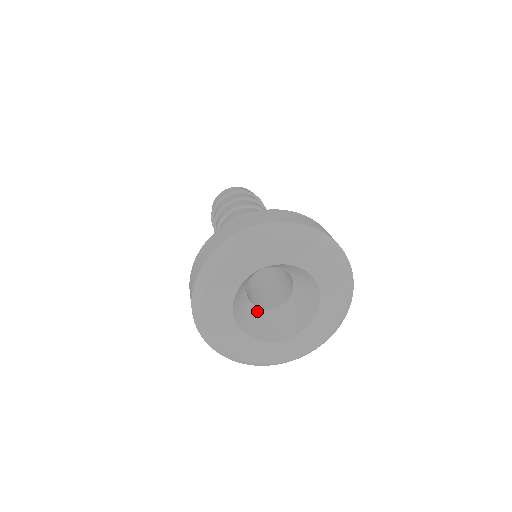
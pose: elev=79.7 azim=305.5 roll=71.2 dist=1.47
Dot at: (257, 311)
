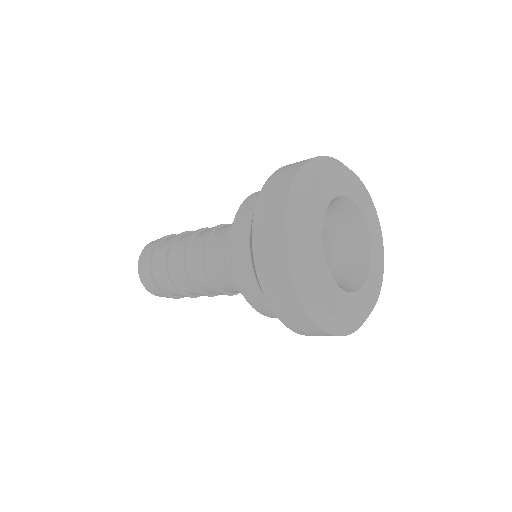
Dot at: occluded
